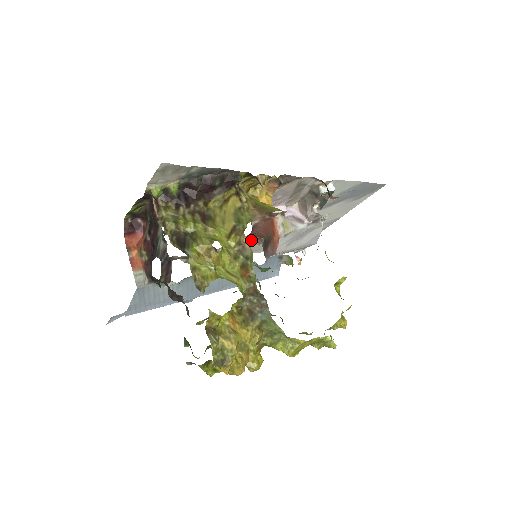
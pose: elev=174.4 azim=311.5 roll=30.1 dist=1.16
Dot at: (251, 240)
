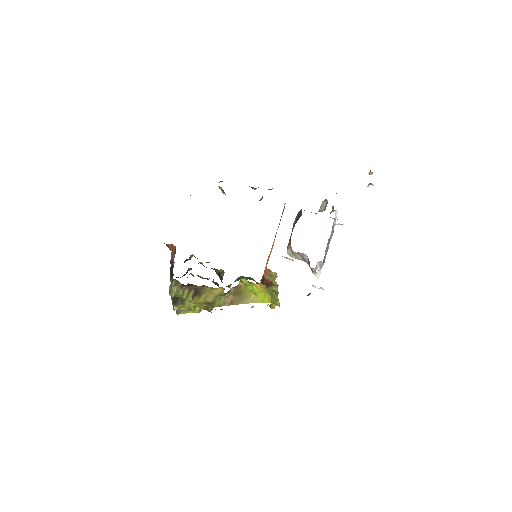
Dot at: occluded
